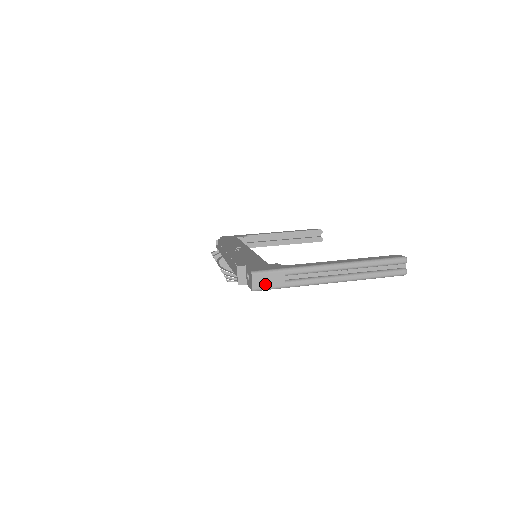
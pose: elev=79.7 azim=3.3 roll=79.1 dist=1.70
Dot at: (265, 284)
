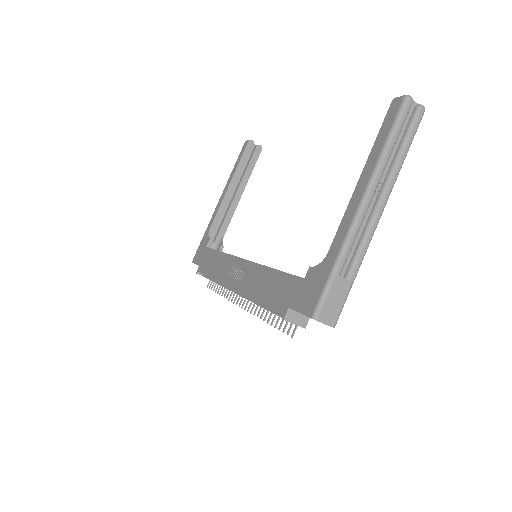
Dot at: (336, 308)
